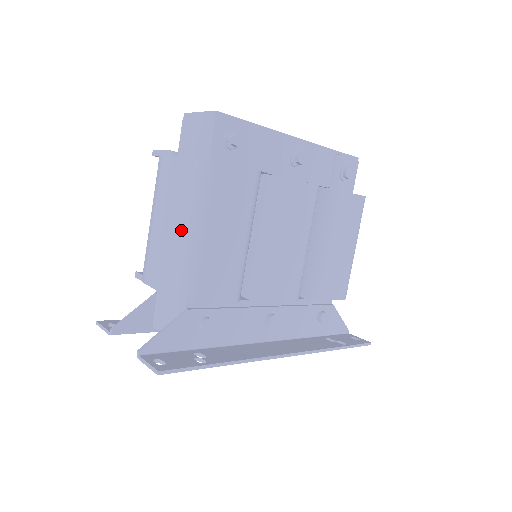
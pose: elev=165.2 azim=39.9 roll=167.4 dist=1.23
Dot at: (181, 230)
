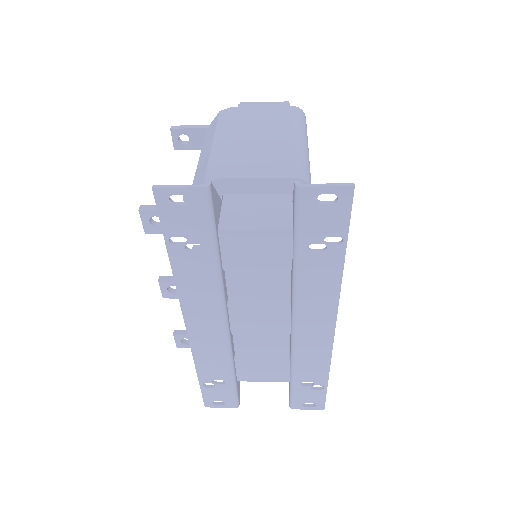
Dot at: (288, 138)
